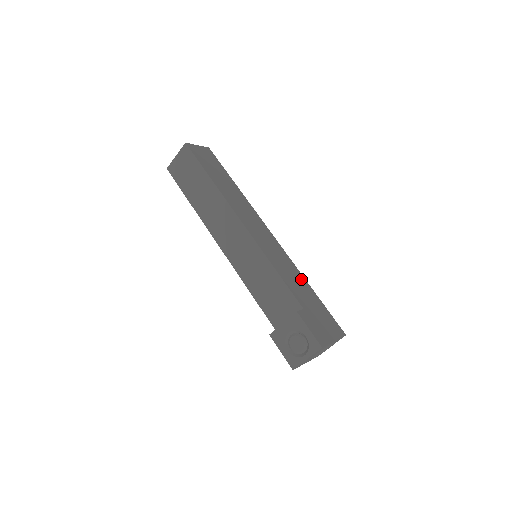
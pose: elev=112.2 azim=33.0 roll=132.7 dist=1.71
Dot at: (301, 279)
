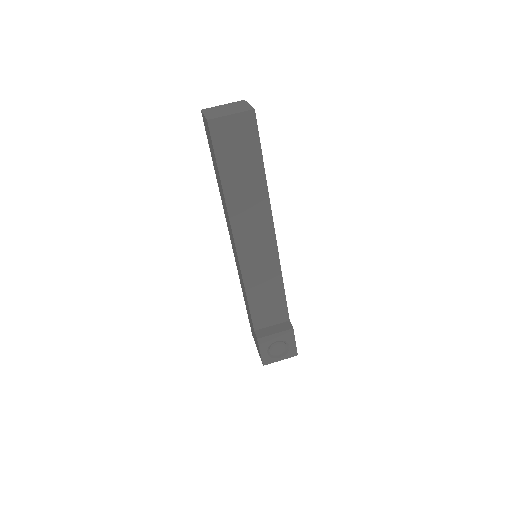
Dot at: occluded
